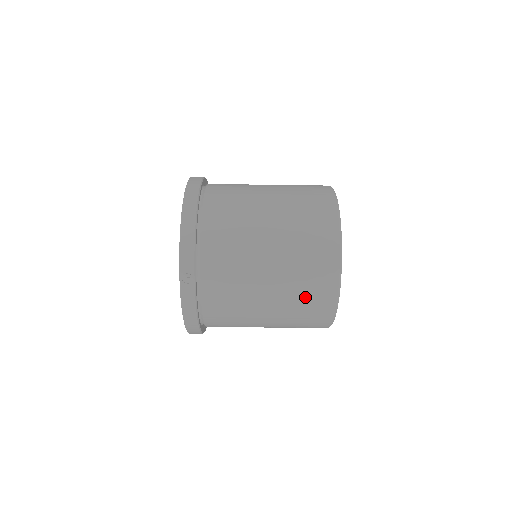
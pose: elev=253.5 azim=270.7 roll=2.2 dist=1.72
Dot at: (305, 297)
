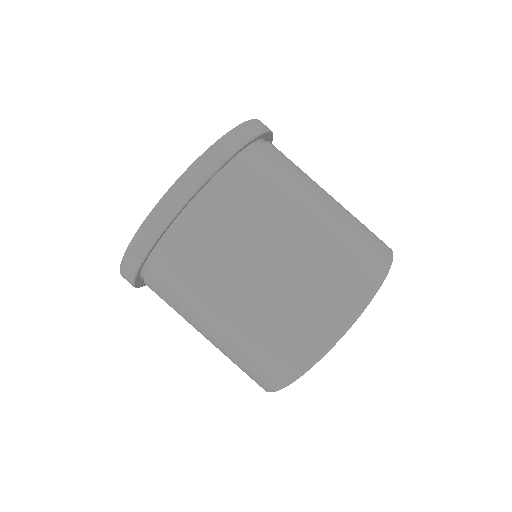
Dot at: (247, 361)
